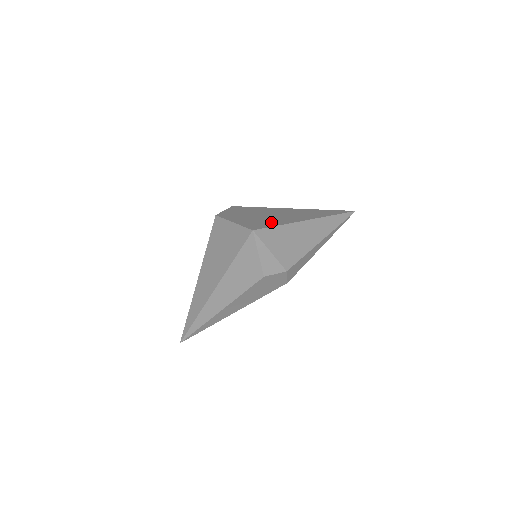
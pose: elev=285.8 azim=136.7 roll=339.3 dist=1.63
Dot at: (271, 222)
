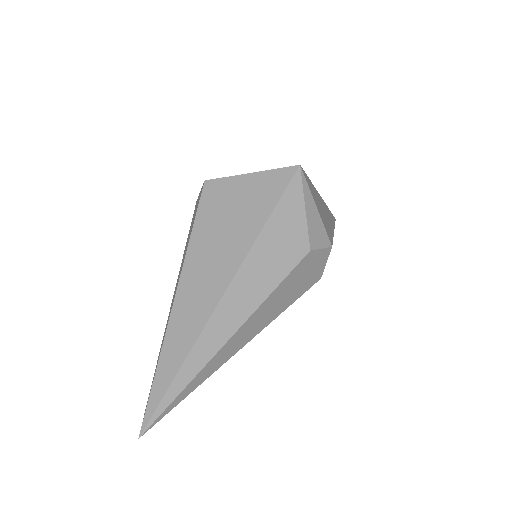
Dot at: occluded
